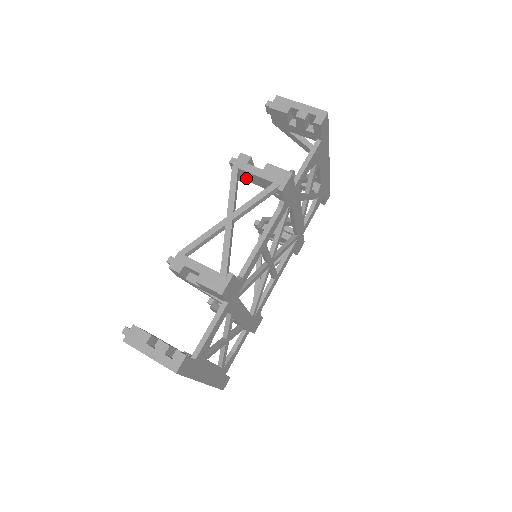
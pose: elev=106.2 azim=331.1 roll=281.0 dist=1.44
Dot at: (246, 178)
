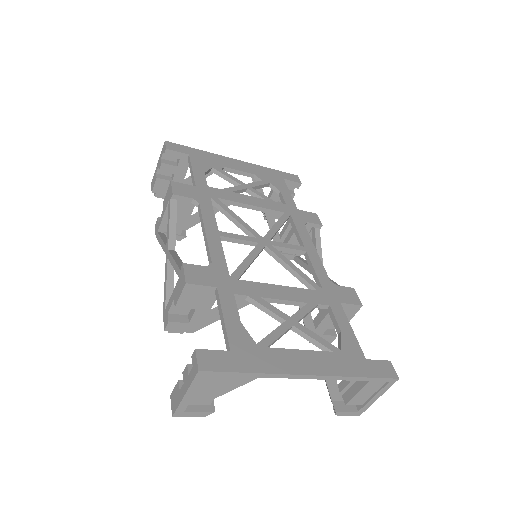
Dot at: (176, 231)
